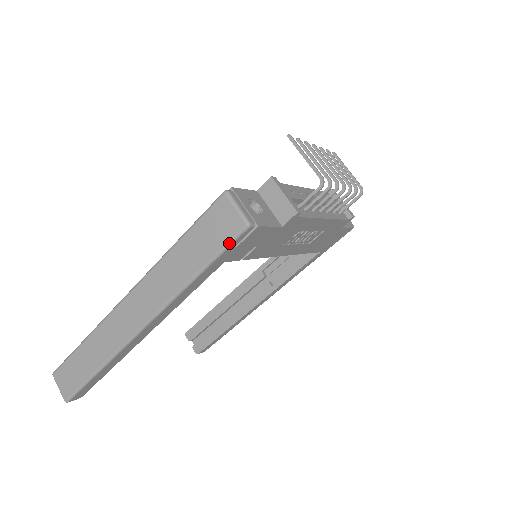
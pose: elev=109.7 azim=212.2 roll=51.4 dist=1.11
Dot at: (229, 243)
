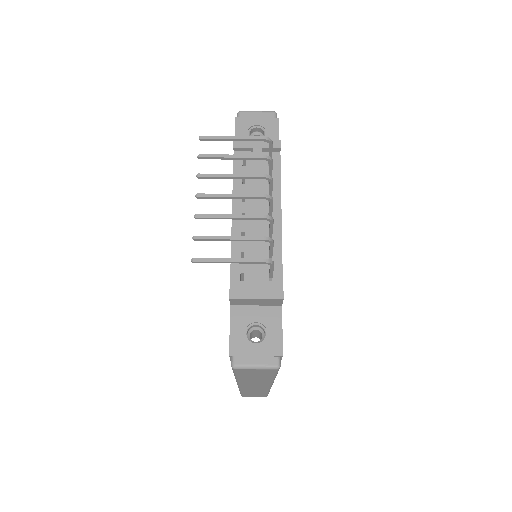
Dot at: (277, 372)
